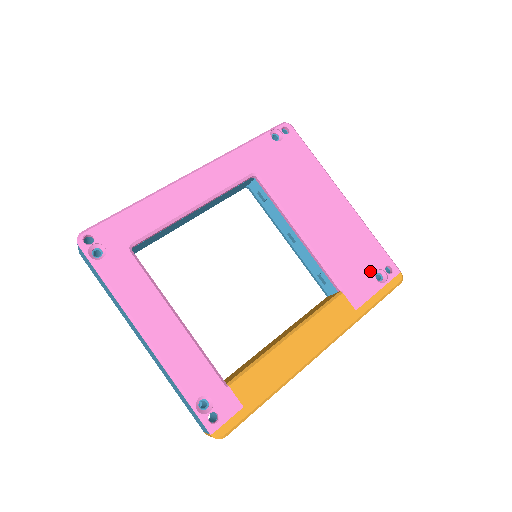
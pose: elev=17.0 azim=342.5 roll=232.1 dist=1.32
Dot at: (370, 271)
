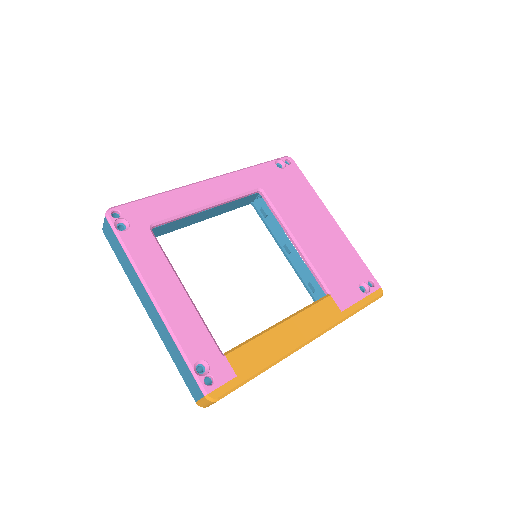
Dot at: (355, 282)
